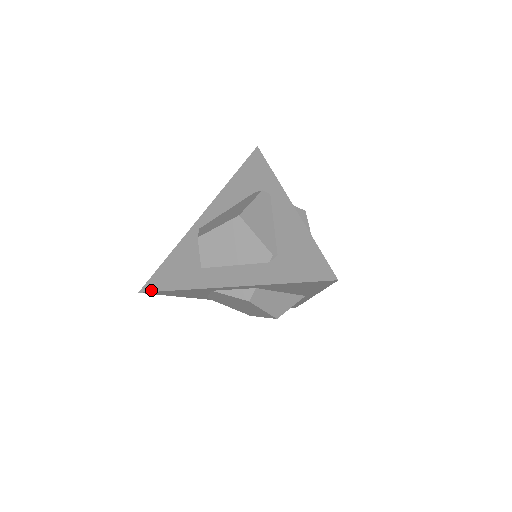
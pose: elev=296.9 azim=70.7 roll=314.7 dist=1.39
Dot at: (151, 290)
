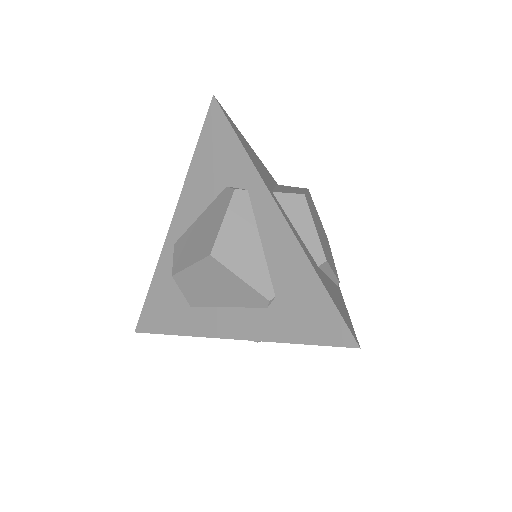
Dot at: (146, 331)
